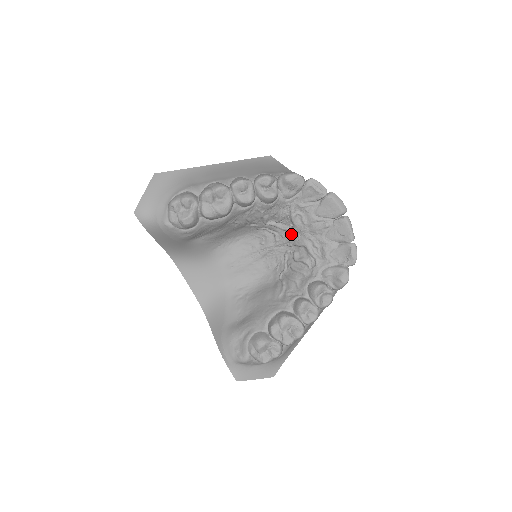
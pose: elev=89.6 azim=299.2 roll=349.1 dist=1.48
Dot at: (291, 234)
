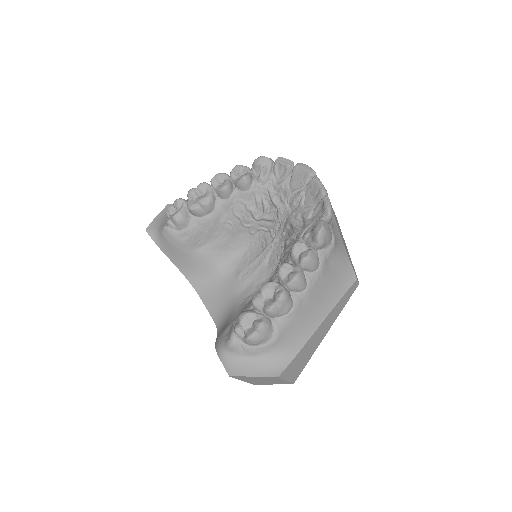
Dot at: (279, 221)
